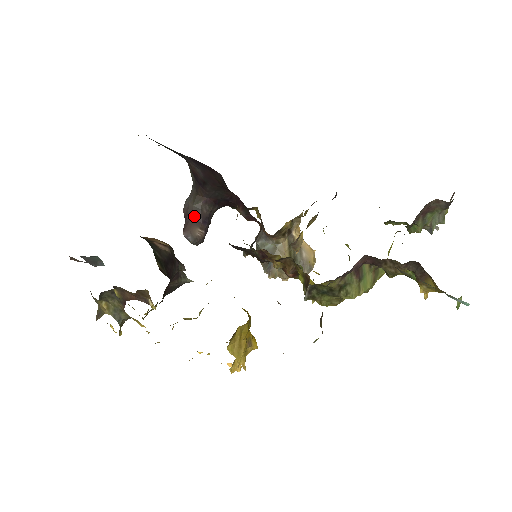
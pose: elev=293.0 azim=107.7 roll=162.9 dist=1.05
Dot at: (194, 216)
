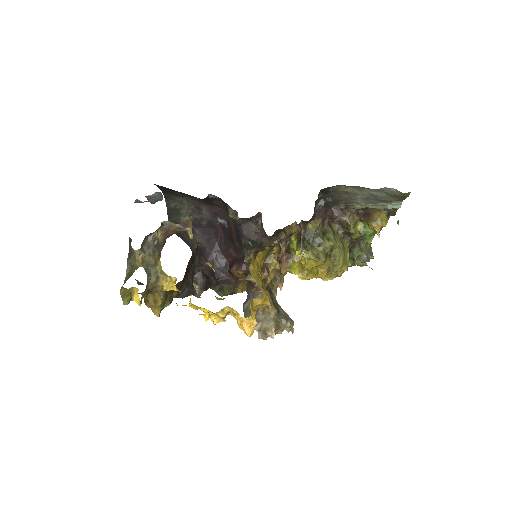
Dot at: occluded
